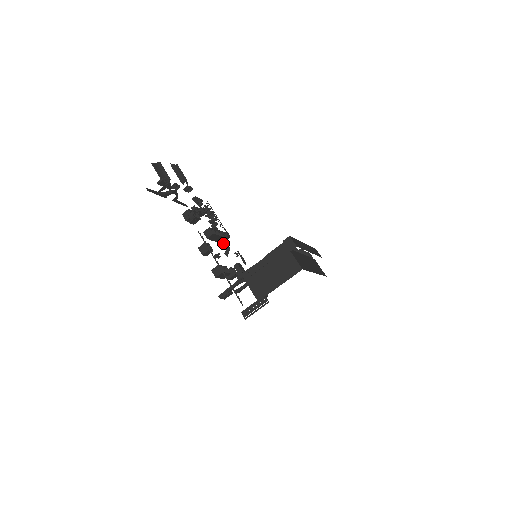
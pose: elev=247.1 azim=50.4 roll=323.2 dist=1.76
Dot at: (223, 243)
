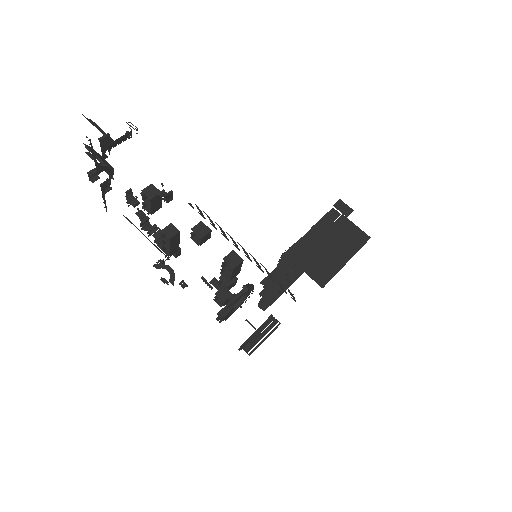
Dot at: (164, 267)
